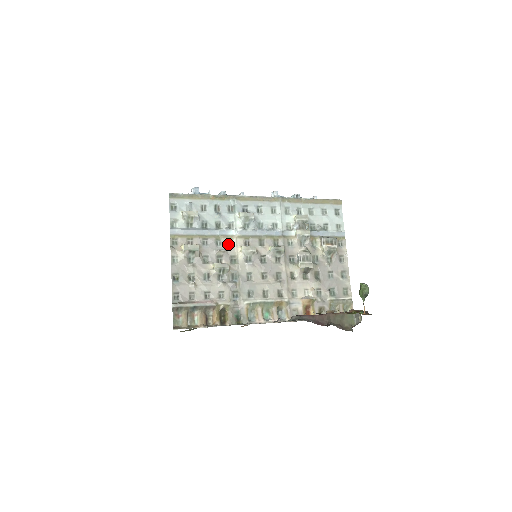
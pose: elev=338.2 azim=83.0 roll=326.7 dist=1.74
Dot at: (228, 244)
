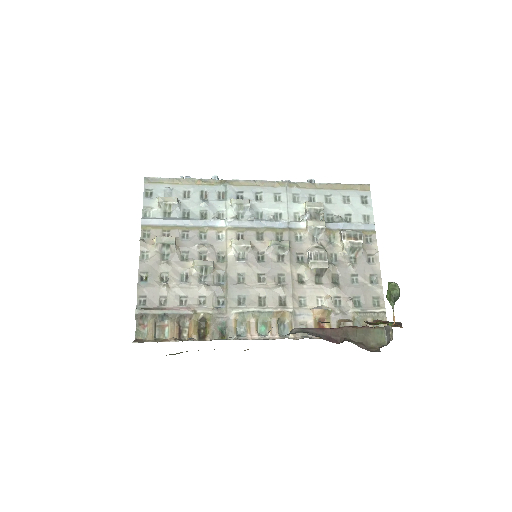
Dot at: (215, 238)
